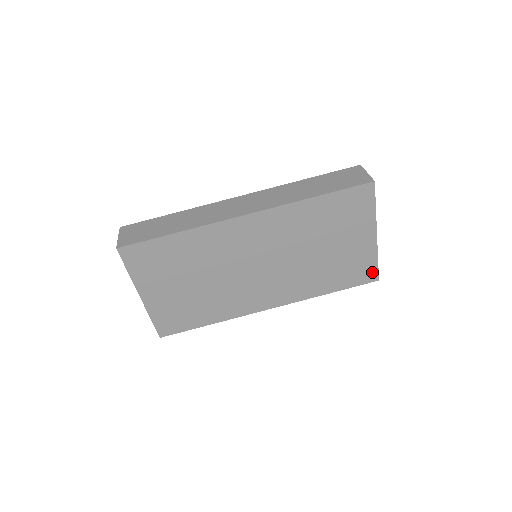
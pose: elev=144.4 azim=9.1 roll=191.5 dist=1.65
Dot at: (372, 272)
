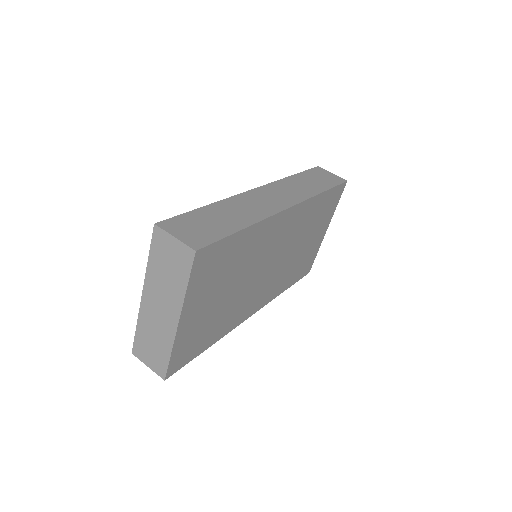
Dot at: (310, 265)
